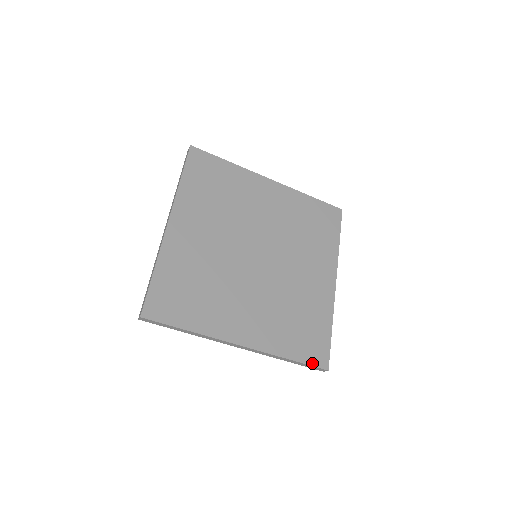
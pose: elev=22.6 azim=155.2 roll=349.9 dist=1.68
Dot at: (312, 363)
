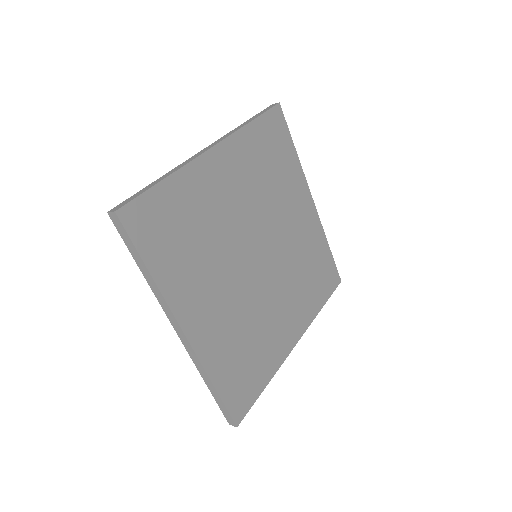
Dot at: (230, 407)
